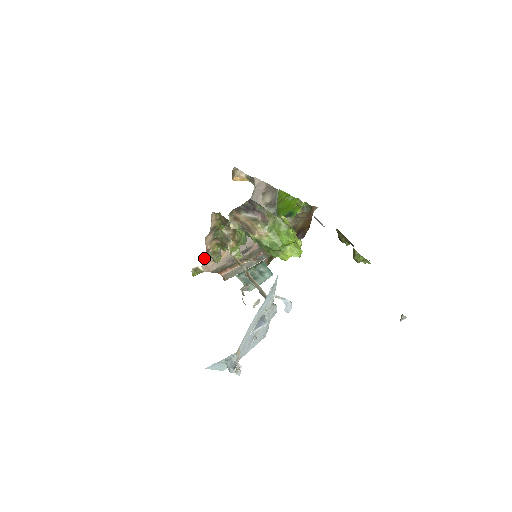
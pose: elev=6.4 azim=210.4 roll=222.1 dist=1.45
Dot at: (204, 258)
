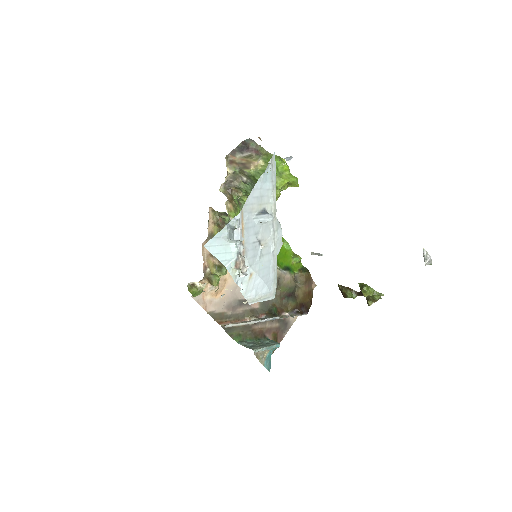
Dot at: (201, 281)
